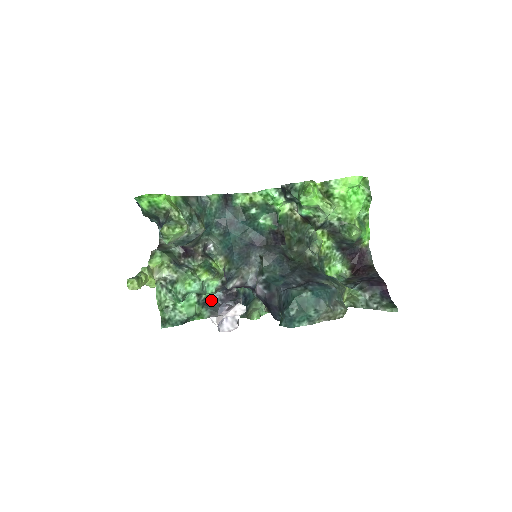
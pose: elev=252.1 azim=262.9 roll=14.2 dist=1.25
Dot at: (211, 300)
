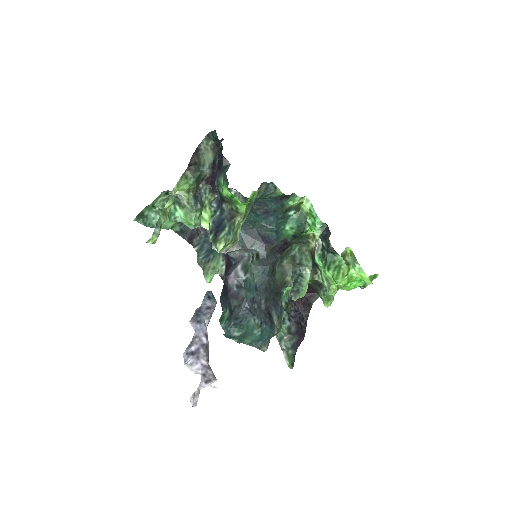
Dot at: occluded
